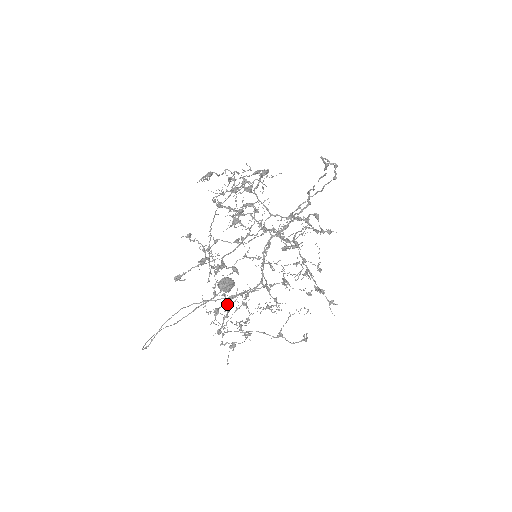
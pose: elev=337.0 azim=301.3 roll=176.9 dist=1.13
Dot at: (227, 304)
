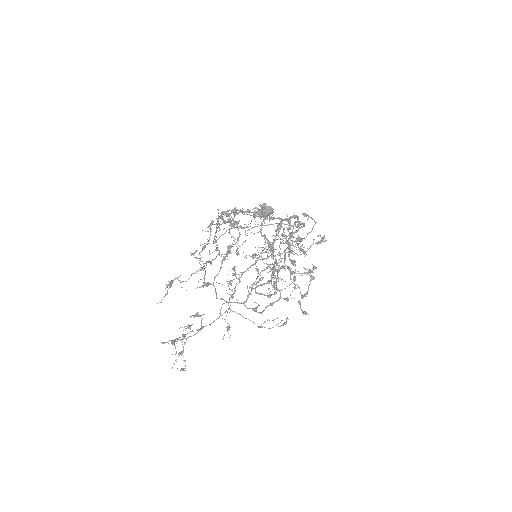
Dot at: (238, 278)
